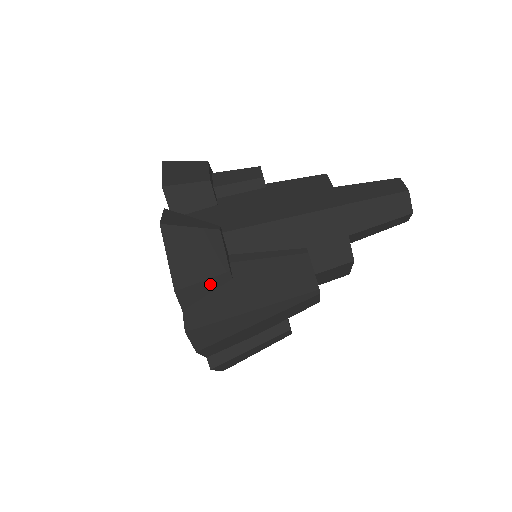
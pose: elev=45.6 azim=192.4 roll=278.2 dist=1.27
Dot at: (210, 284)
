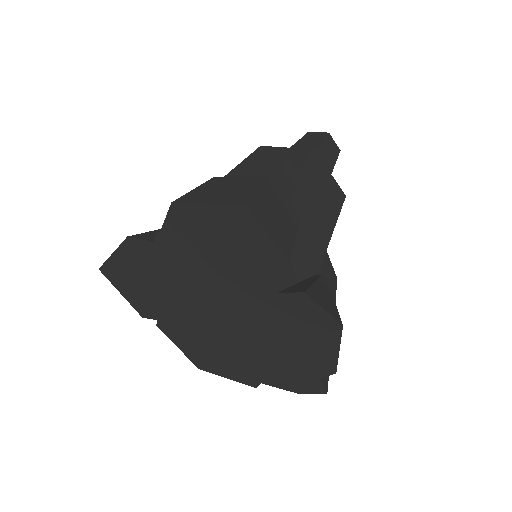
Dot at: occluded
